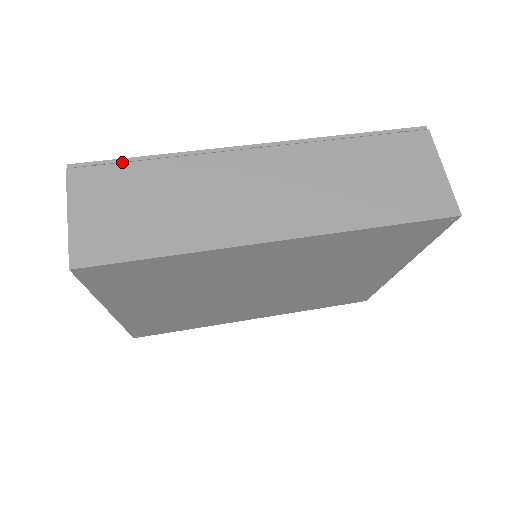
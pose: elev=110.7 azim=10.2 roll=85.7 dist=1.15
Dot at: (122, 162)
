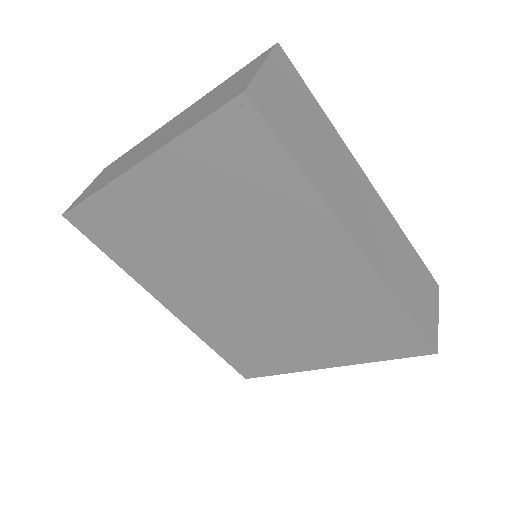
Dot at: (306, 88)
